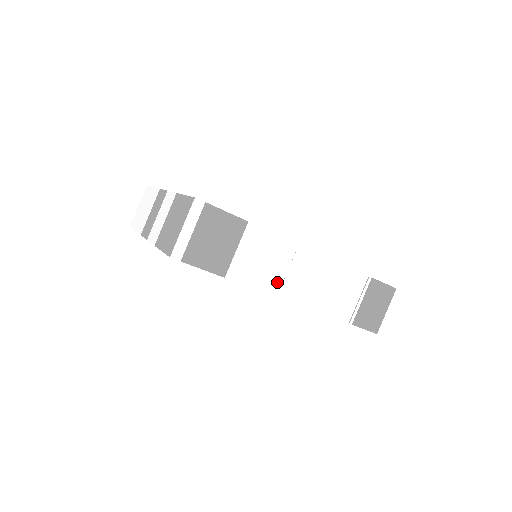
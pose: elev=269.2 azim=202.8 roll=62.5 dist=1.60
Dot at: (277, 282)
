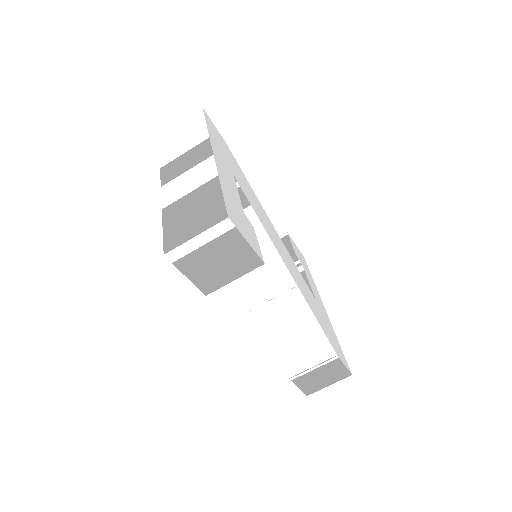
Dot at: (256, 301)
